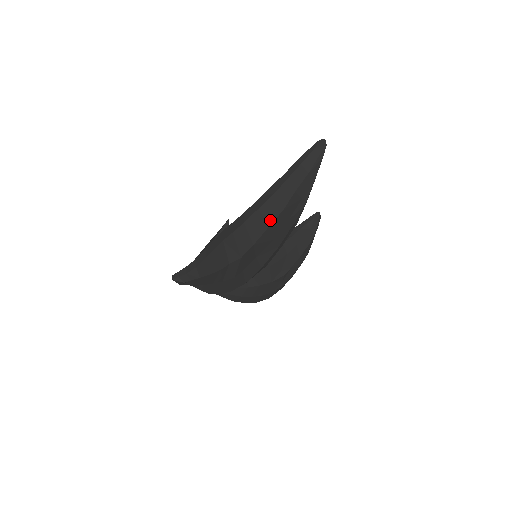
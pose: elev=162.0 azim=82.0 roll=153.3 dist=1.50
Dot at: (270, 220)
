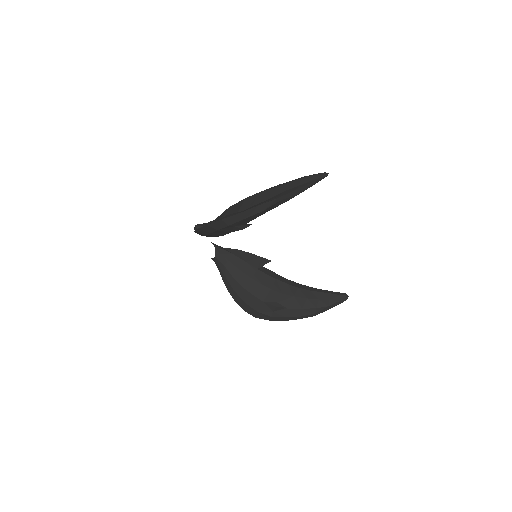
Dot at: (257, 202)
